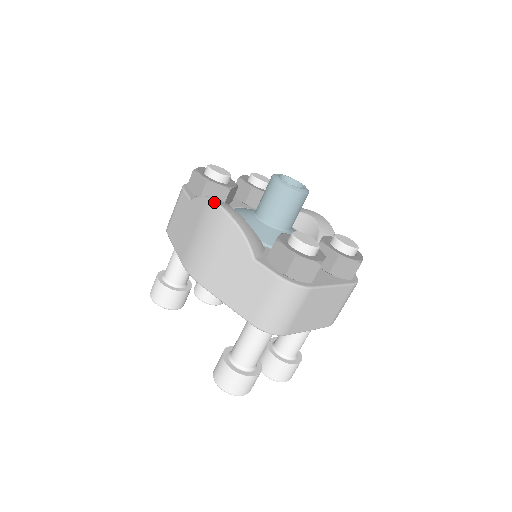
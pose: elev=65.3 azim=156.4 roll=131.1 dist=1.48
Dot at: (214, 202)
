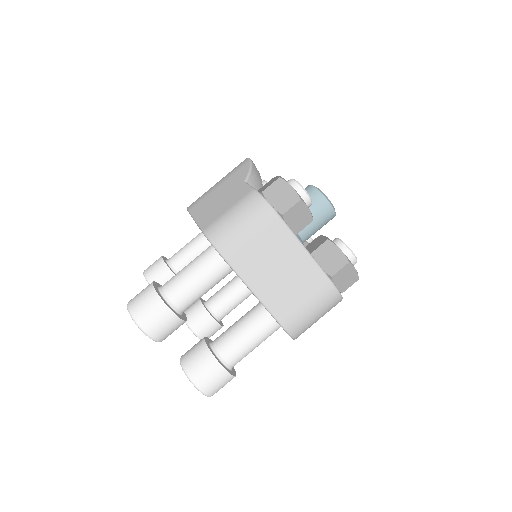
Dot at: occluded
